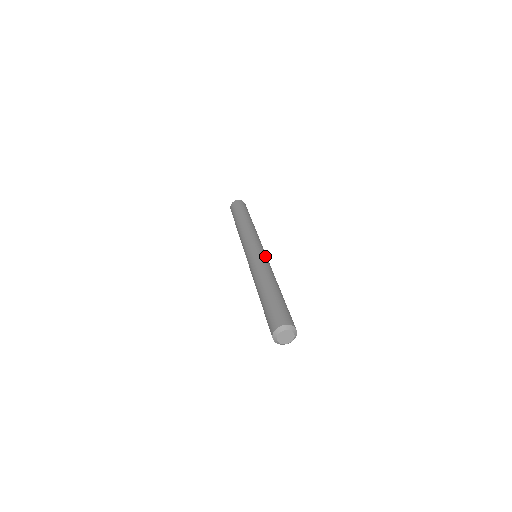
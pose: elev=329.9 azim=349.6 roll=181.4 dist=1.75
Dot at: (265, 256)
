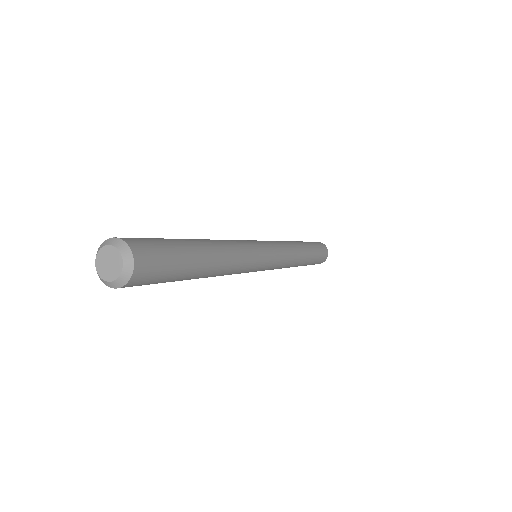
Dot at: (260, 254)
